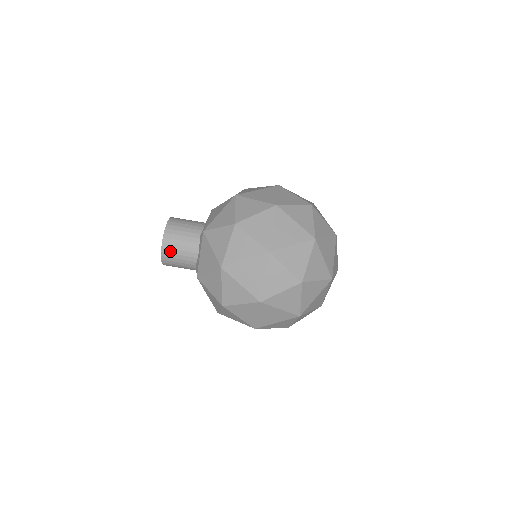
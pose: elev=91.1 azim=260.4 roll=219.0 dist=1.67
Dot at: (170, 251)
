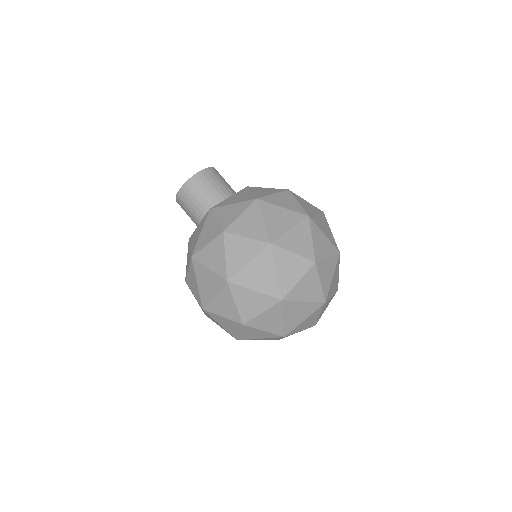
Dot at: (204, 179)
